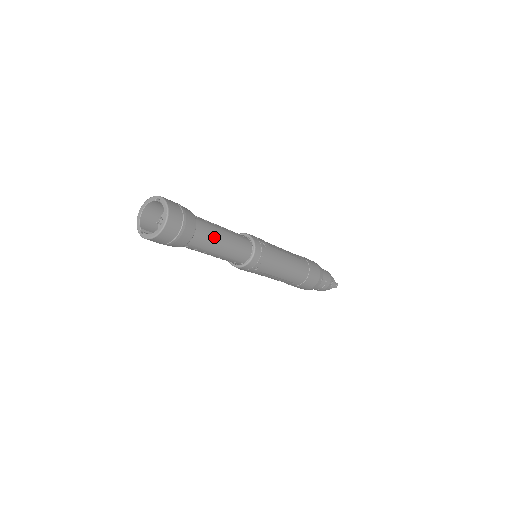
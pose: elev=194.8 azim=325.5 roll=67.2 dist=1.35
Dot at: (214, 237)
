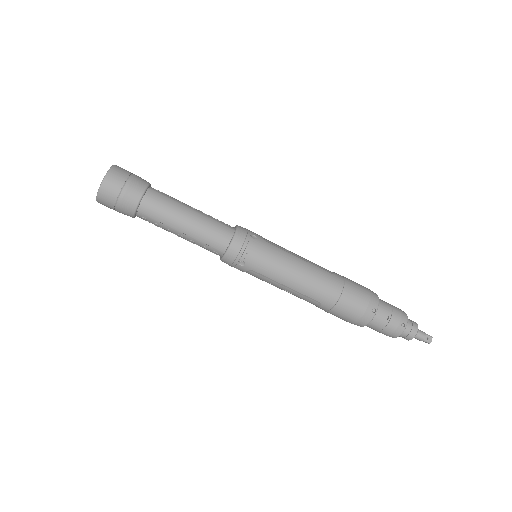
Dot at: (172, 210)
